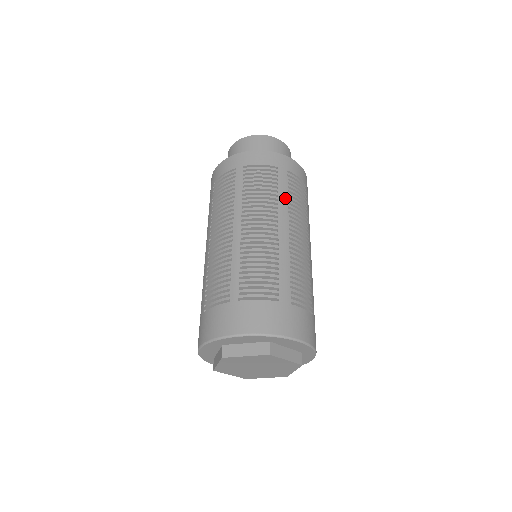
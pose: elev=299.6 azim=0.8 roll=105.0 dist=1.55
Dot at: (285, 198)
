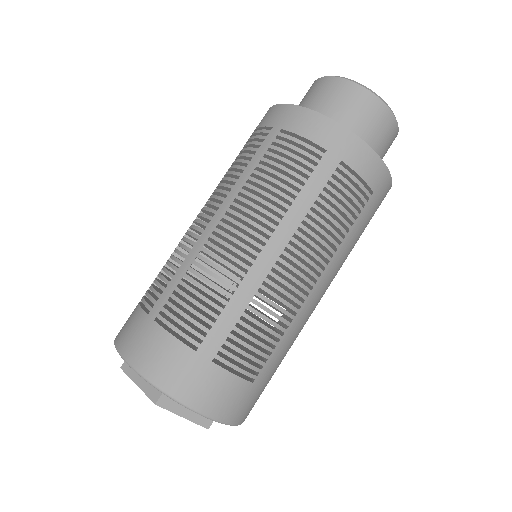
Dot at: (306, 205)
